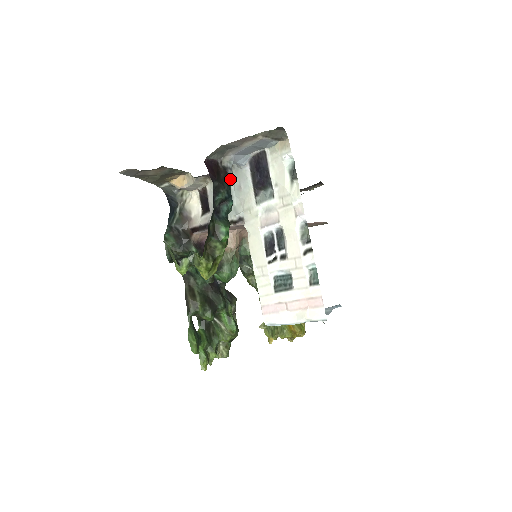
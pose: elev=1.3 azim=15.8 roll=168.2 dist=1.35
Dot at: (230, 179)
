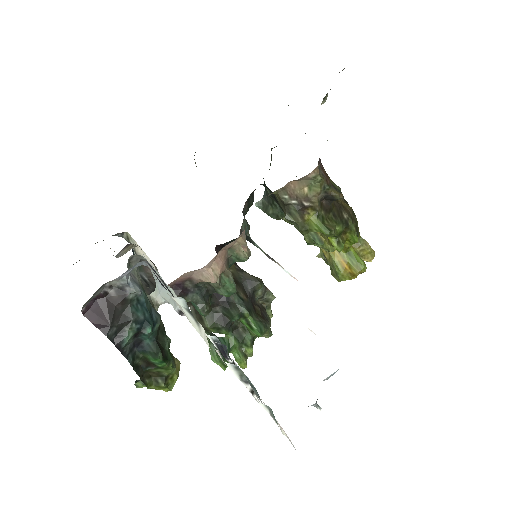
Dot at: (136, 294)
